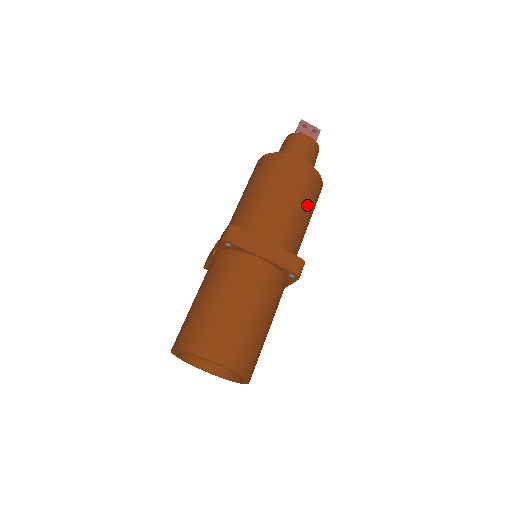
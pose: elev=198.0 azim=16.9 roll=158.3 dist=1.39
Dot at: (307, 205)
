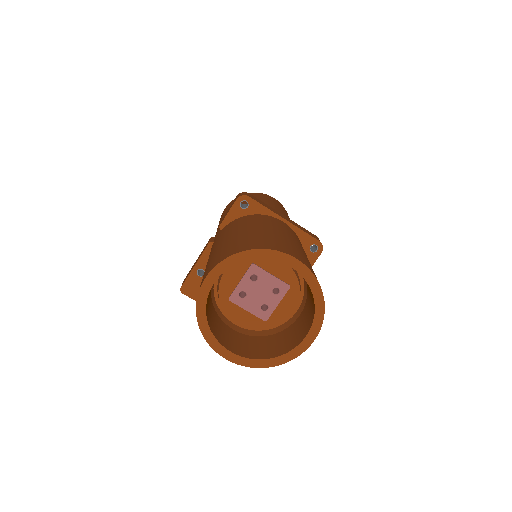
Dot at: occluded
